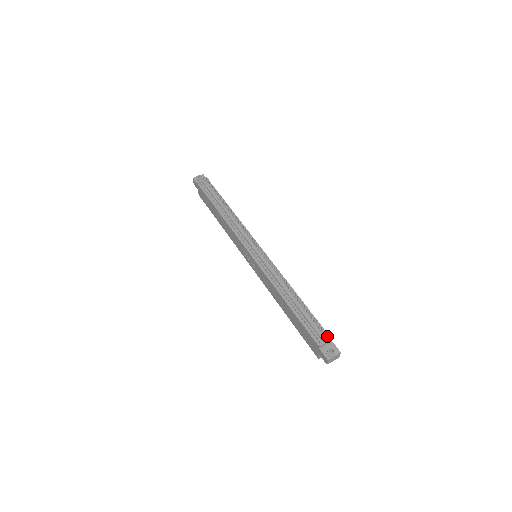
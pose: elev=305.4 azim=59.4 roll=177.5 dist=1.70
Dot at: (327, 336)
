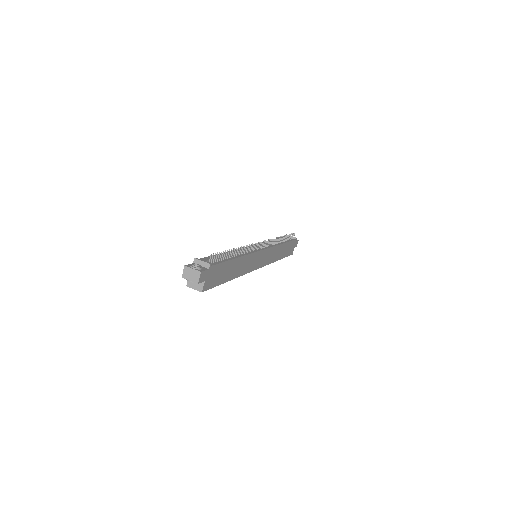
Dot at: (211, 264)
